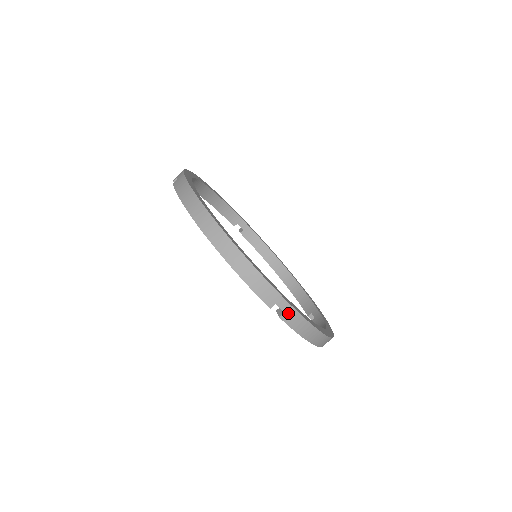
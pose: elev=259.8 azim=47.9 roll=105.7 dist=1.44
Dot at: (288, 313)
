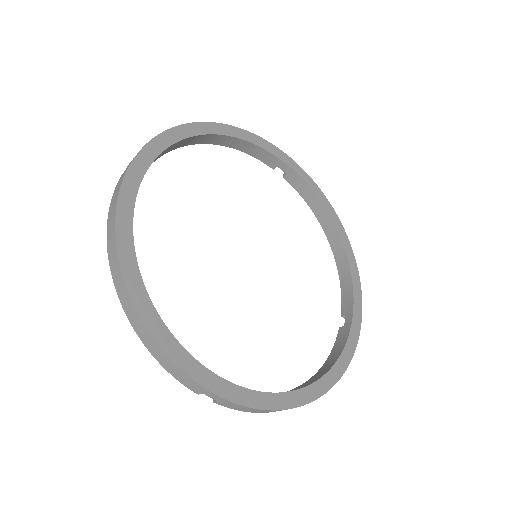
Dot at: occluded
